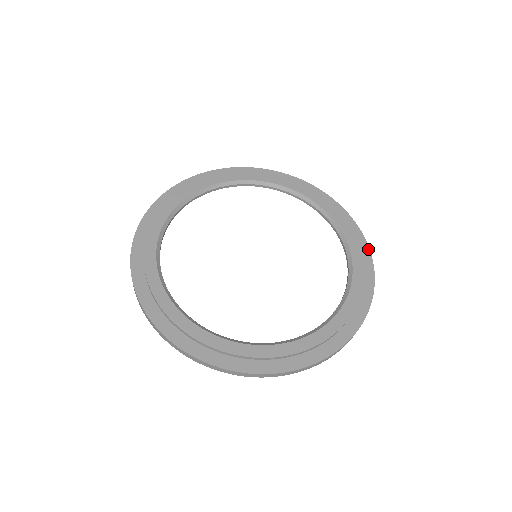
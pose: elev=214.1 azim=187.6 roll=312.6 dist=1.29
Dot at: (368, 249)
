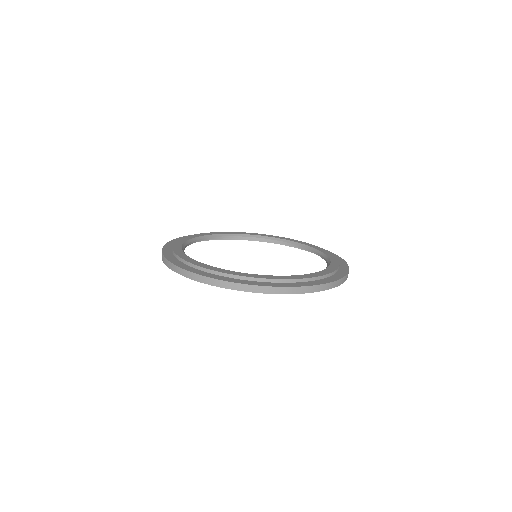
Dot at: (334, 254)
